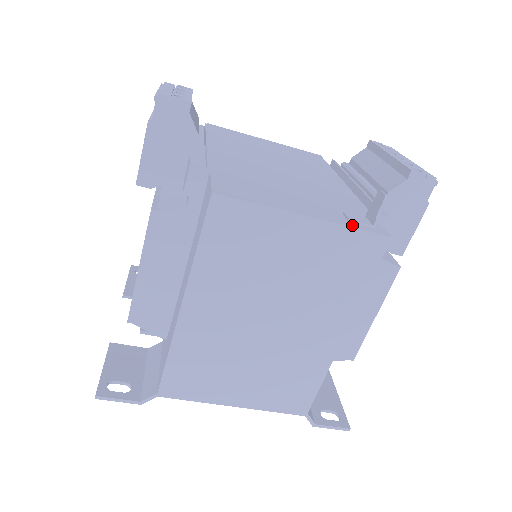
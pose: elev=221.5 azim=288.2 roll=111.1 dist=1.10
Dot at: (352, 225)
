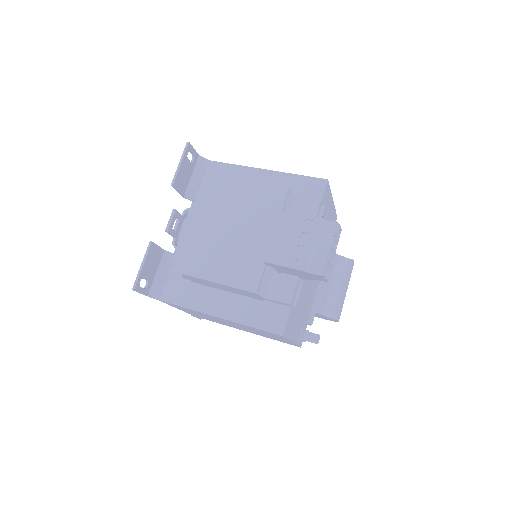
Dot at: (298, 343)
